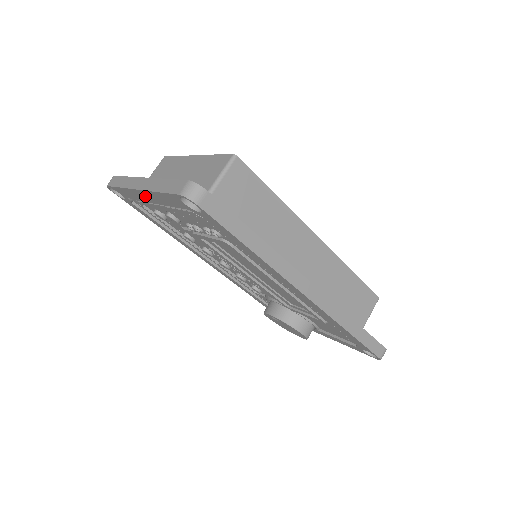
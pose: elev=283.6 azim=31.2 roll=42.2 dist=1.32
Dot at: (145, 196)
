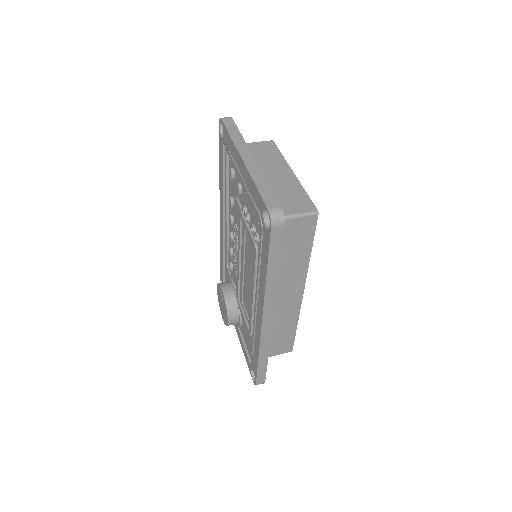
Dot at: (241, 166)
